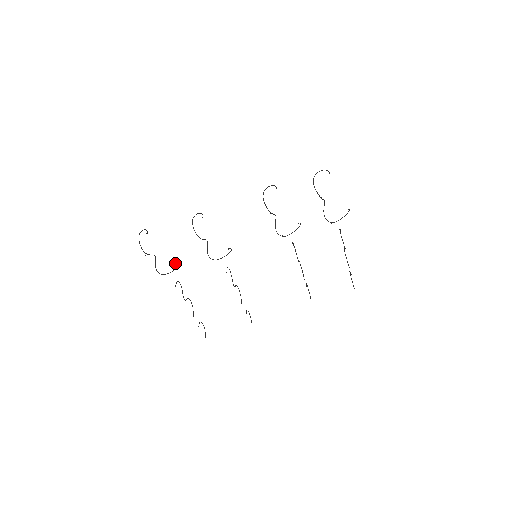
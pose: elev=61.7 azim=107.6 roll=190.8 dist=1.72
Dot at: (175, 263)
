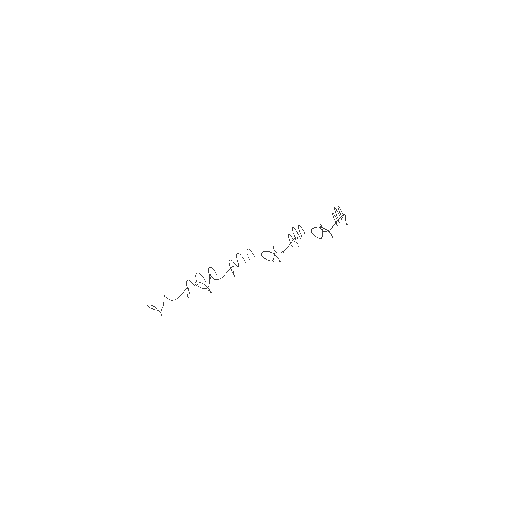
Dot at: (187, 296)
